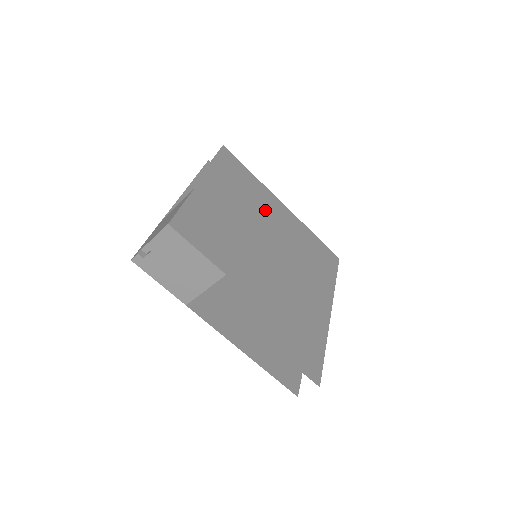
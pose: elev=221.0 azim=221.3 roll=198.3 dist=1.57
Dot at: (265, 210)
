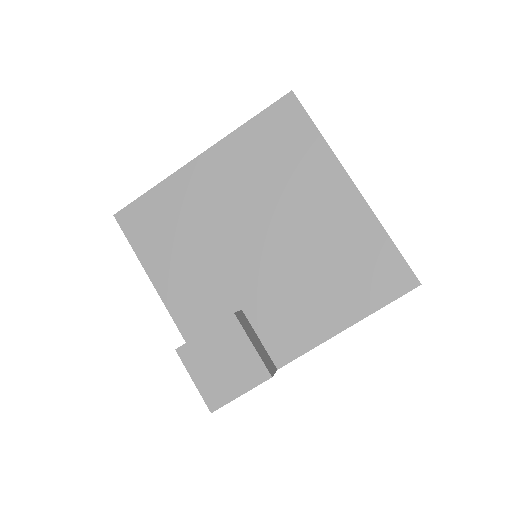
Dot at: (203, 203)
